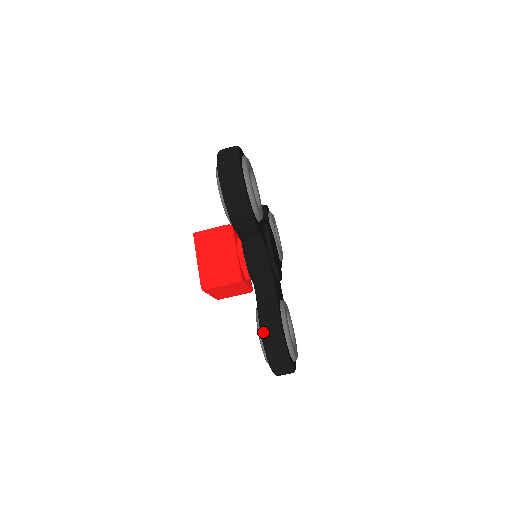
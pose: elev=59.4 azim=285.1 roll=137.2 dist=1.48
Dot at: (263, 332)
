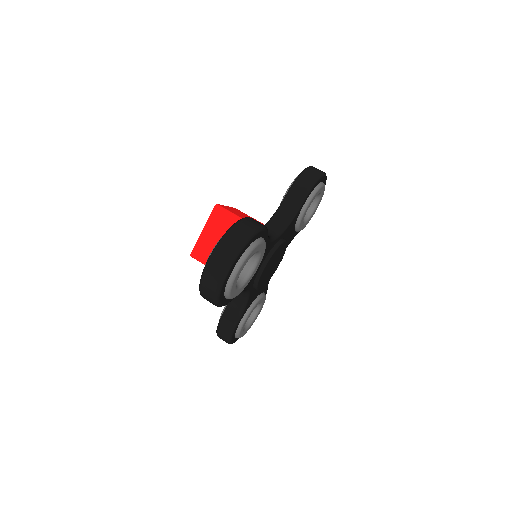
Dot at: (249, 217)
